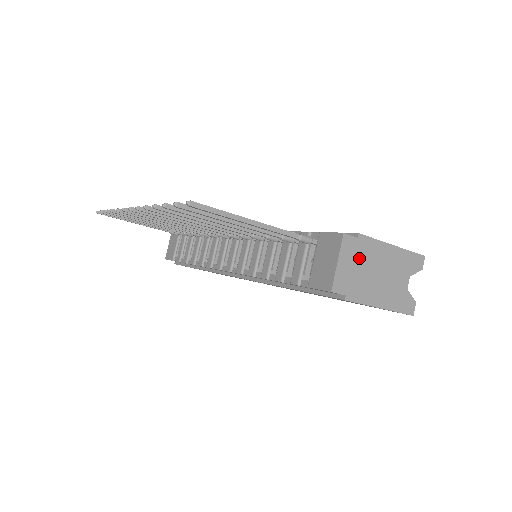
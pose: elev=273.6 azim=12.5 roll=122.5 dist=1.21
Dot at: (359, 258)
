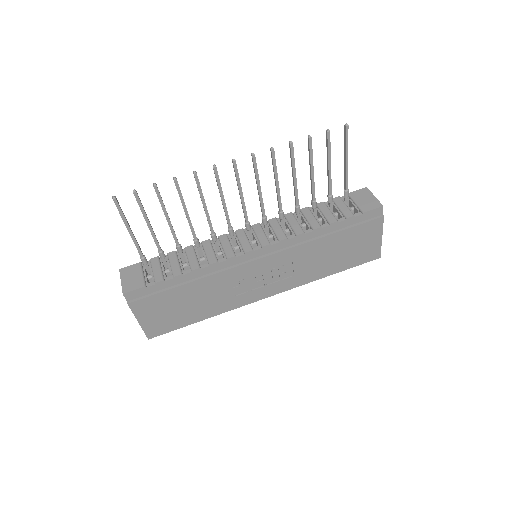
Dot at: occluded
